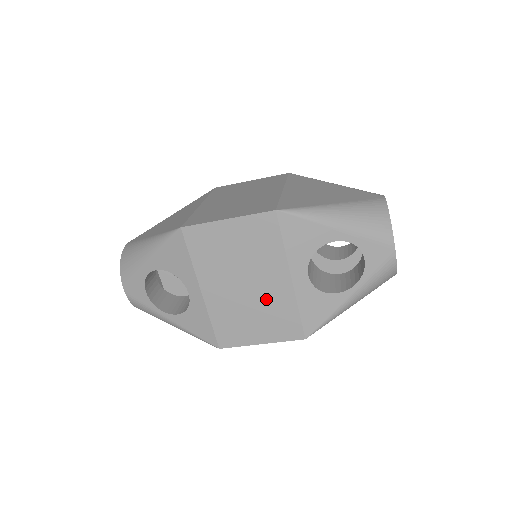
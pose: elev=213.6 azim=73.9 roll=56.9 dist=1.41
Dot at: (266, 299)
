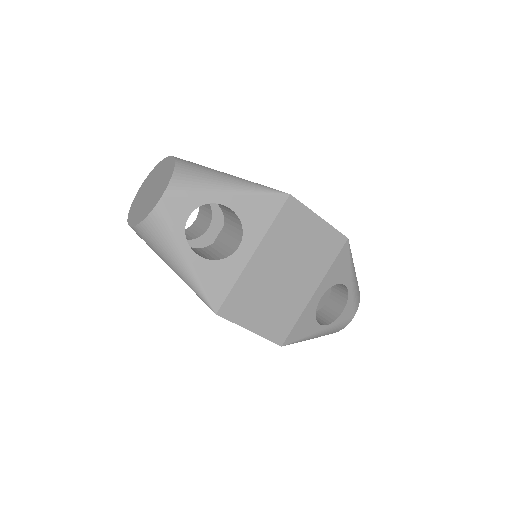
Dot at: (288, 296)
